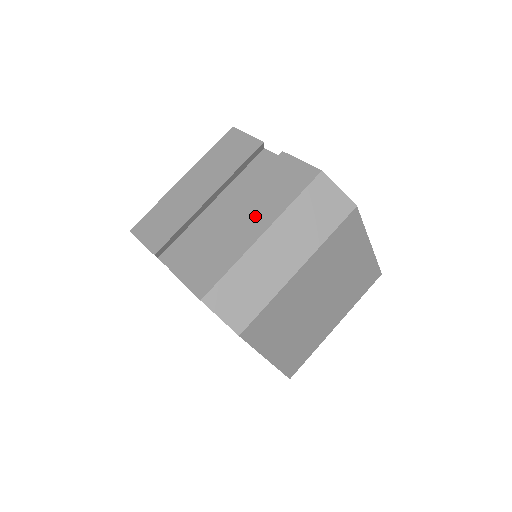
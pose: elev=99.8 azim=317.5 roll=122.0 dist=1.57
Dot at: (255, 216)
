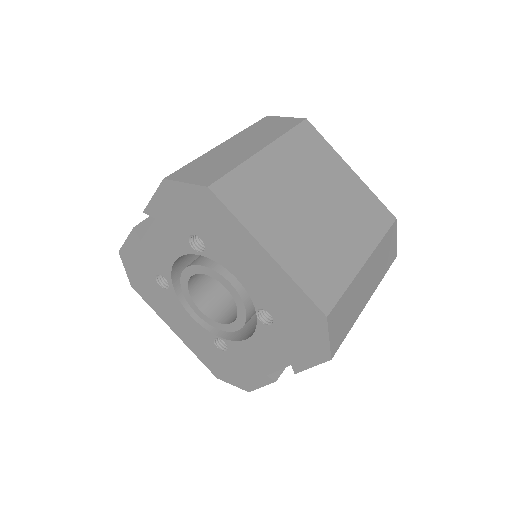
Dot at: occluded
